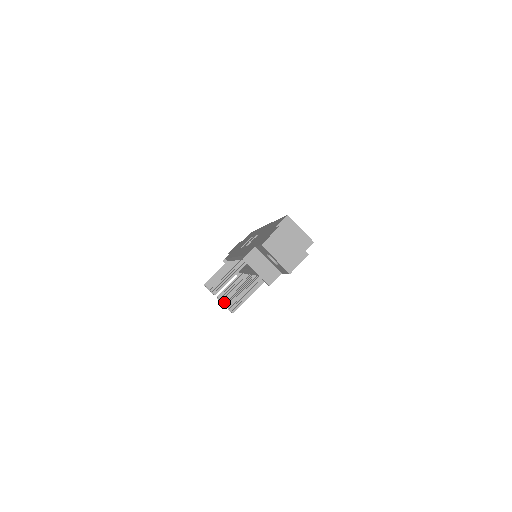
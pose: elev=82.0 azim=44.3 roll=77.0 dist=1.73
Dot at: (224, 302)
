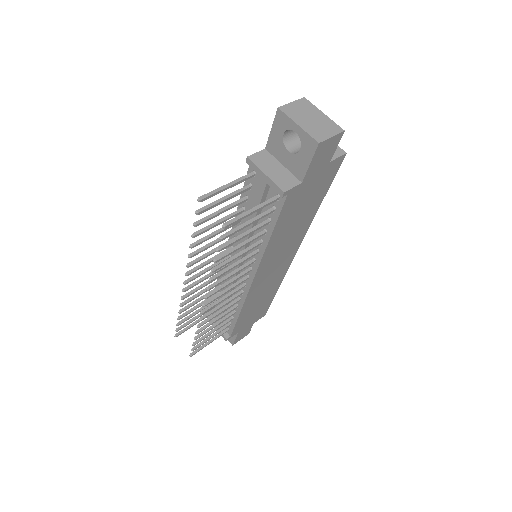
Dot at: (204, 303)
